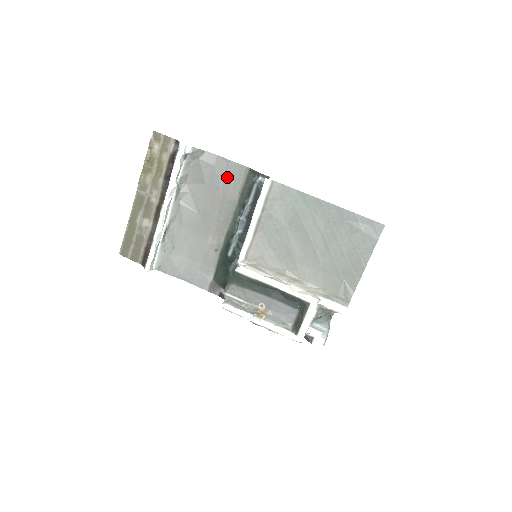
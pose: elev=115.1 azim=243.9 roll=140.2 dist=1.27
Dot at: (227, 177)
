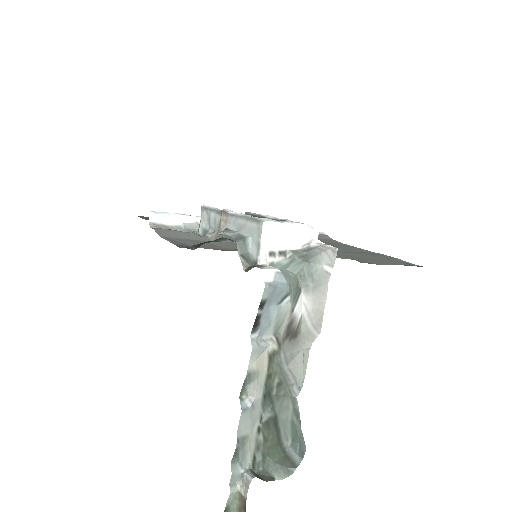
Dot at: occluded
